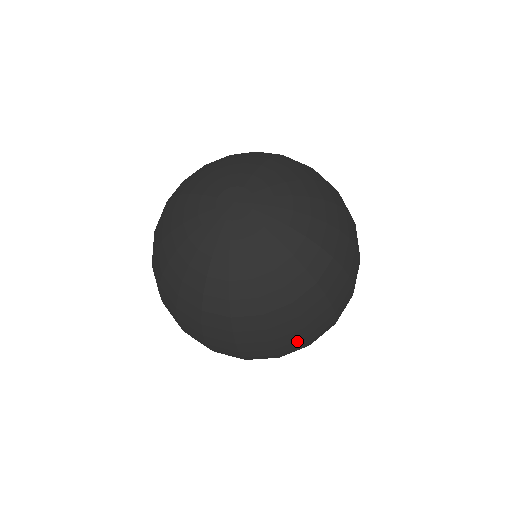
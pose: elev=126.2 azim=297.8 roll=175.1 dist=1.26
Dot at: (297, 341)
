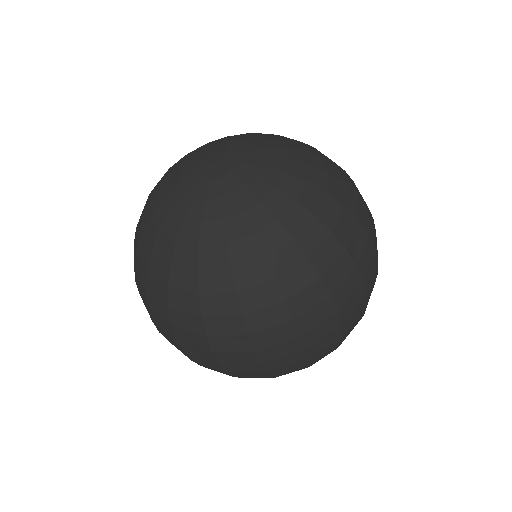
Dot at: (242, 352)
